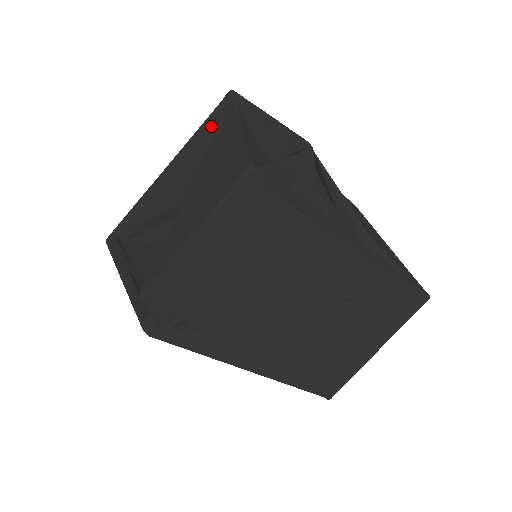
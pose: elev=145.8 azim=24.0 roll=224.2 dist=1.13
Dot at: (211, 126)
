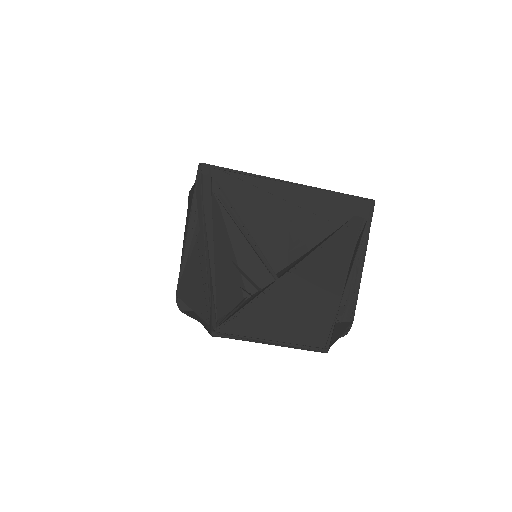
Dot at: (340, 209)
